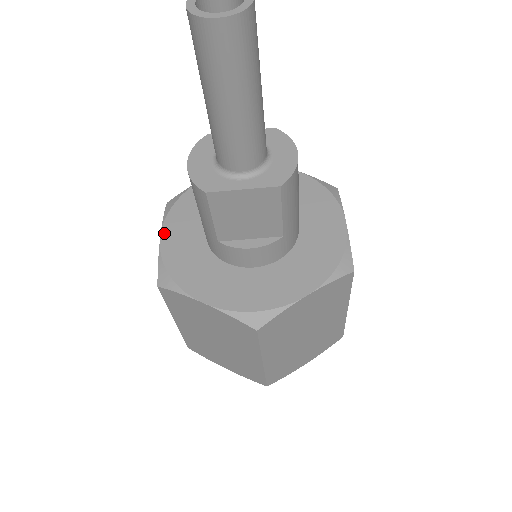
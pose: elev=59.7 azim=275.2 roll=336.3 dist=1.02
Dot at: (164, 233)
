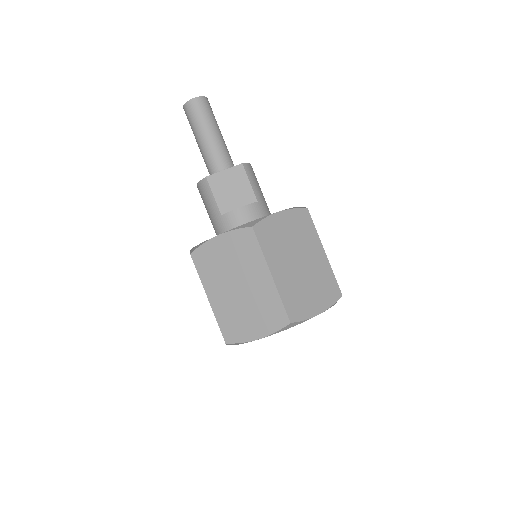
Dot at: occluded
